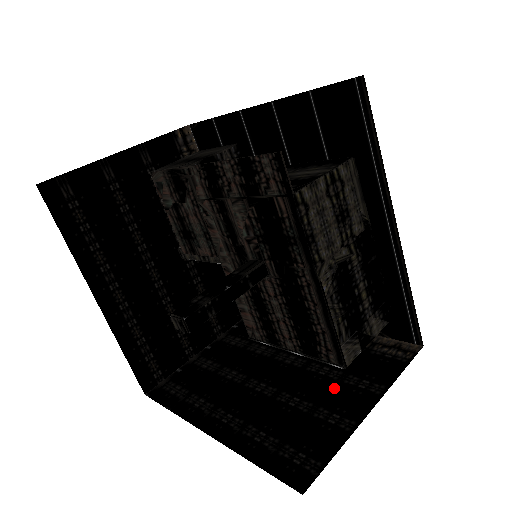
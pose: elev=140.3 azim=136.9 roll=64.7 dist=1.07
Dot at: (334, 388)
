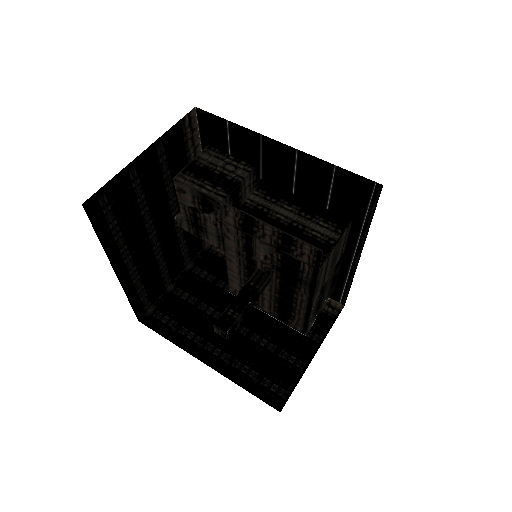
Dot at: (289, 334)
